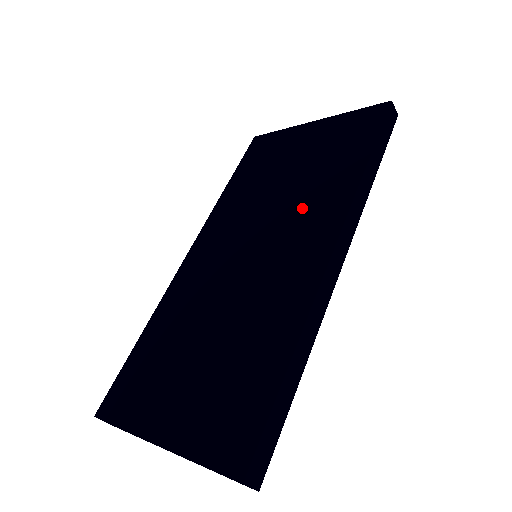
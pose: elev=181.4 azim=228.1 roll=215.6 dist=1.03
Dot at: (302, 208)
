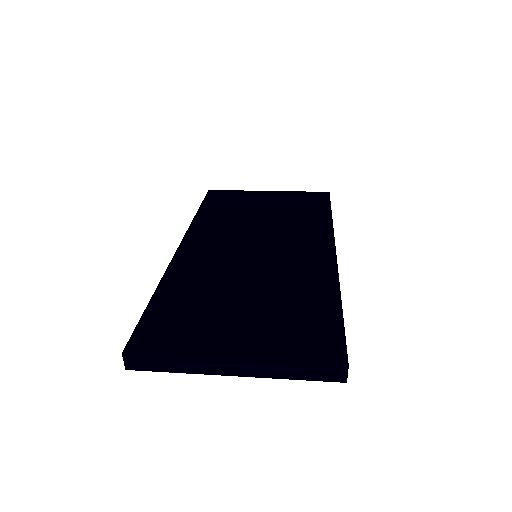
Dot at: (292, 231)
